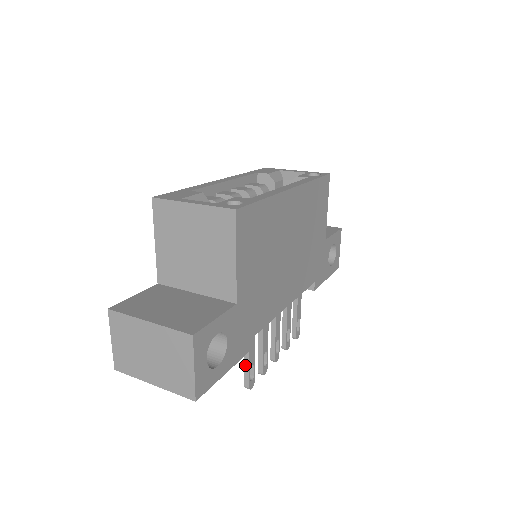
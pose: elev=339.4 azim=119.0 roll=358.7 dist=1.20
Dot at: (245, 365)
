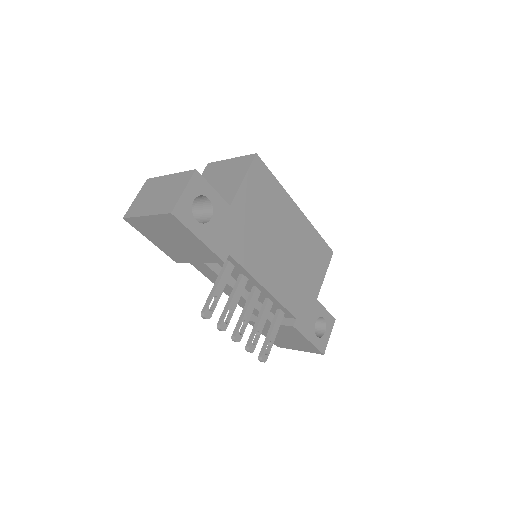
Dot at: (211, 292)
